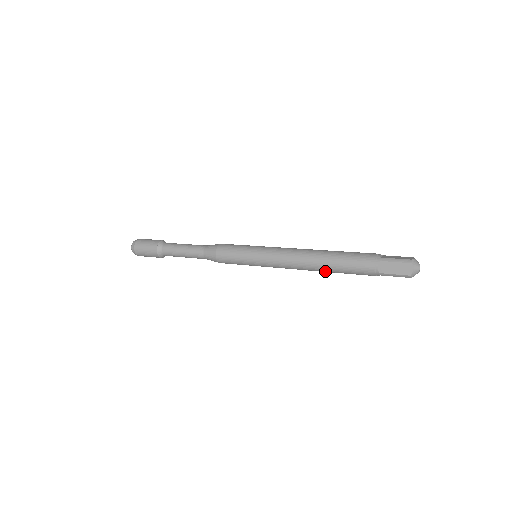
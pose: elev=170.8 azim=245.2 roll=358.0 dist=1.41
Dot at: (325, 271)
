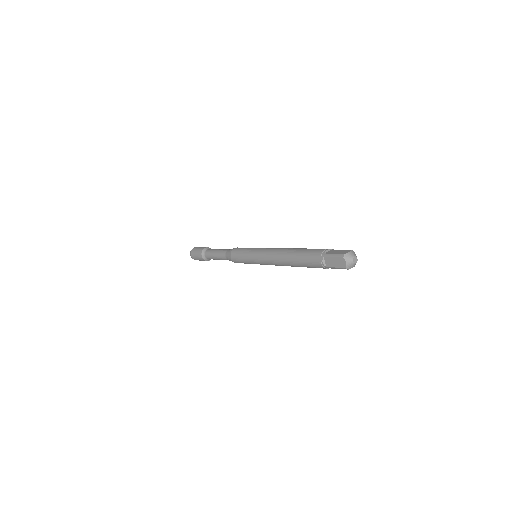
Dot at: (295, 266)
